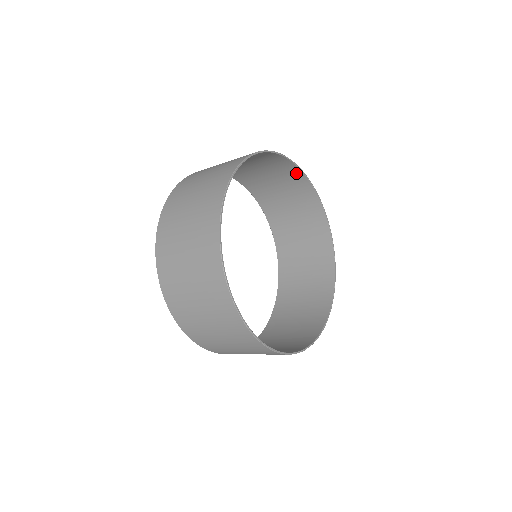
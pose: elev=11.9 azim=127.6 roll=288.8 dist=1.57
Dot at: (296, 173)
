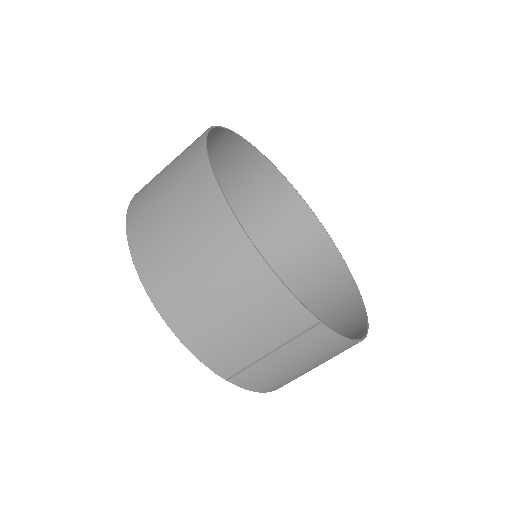
Dot at: (311, 222)
